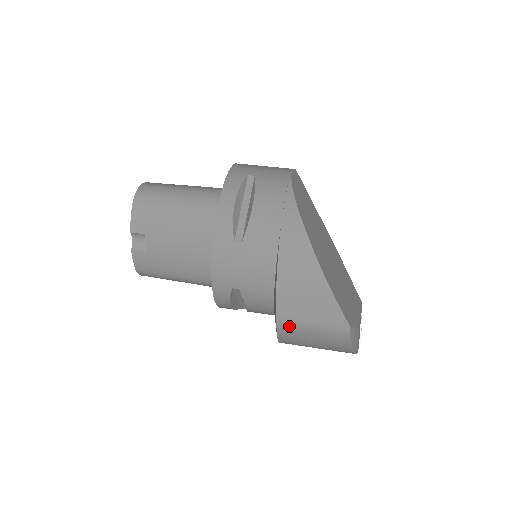
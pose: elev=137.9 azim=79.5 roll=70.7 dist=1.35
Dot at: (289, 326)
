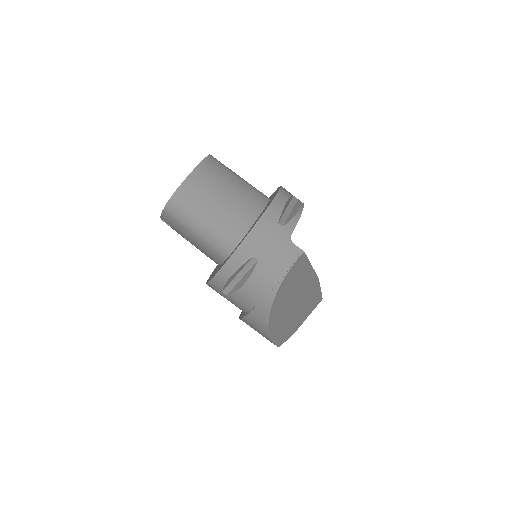
Dot at: occluded
